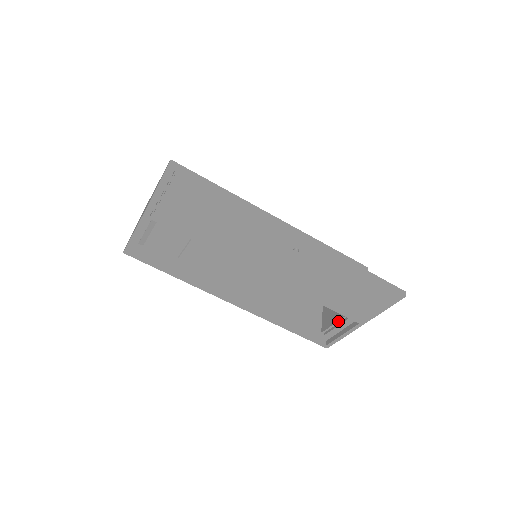
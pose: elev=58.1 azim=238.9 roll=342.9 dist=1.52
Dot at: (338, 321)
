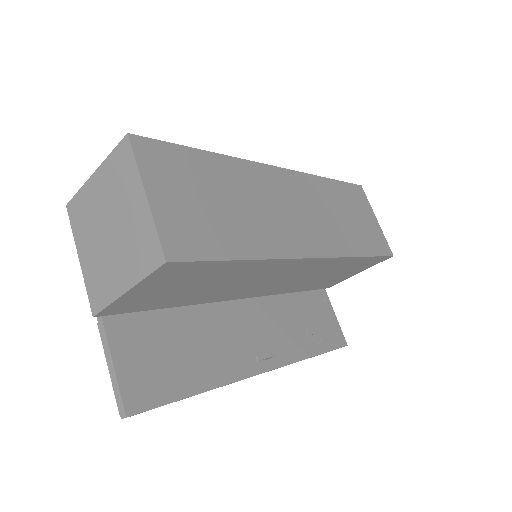
Dot at: occluded
